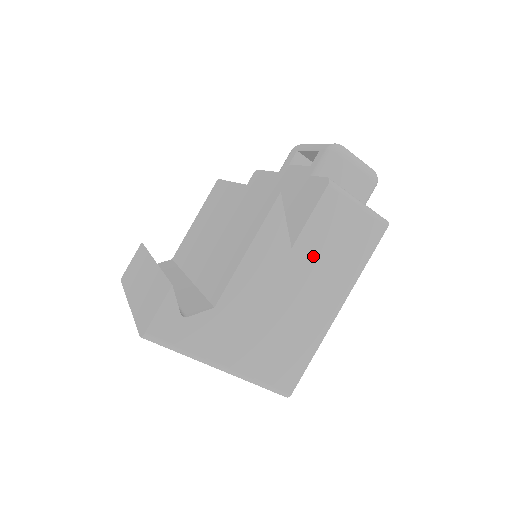
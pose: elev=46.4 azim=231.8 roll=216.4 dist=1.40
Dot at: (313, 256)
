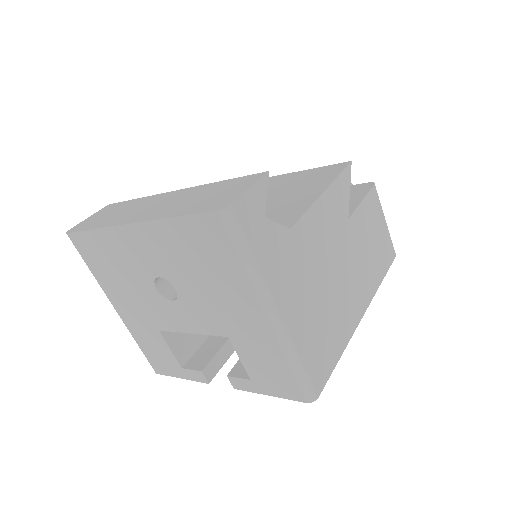
Dot at: (358, 240)
